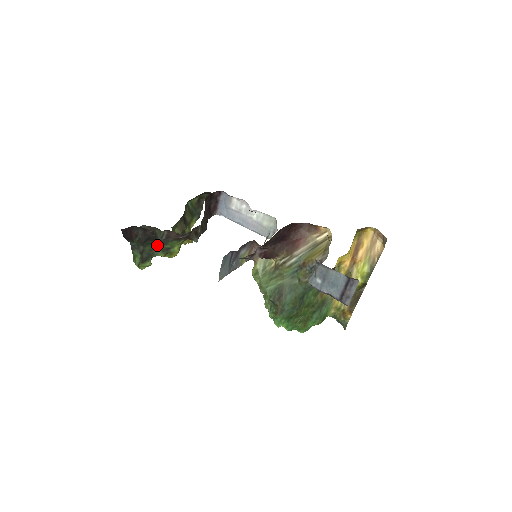
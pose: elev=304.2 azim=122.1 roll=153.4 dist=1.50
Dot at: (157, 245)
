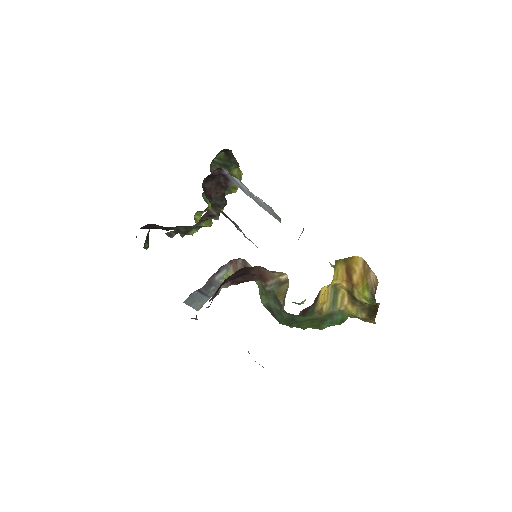
Dot at: occluded
